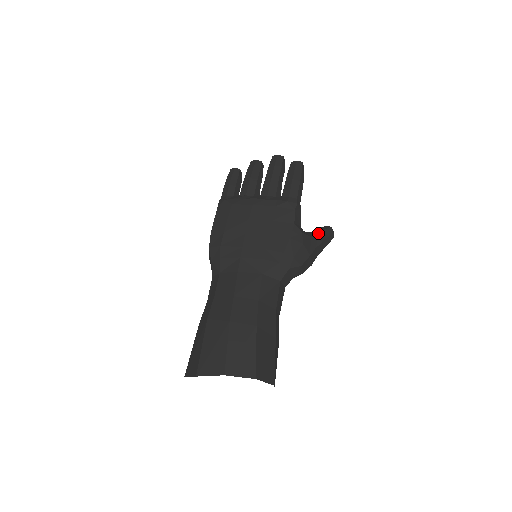
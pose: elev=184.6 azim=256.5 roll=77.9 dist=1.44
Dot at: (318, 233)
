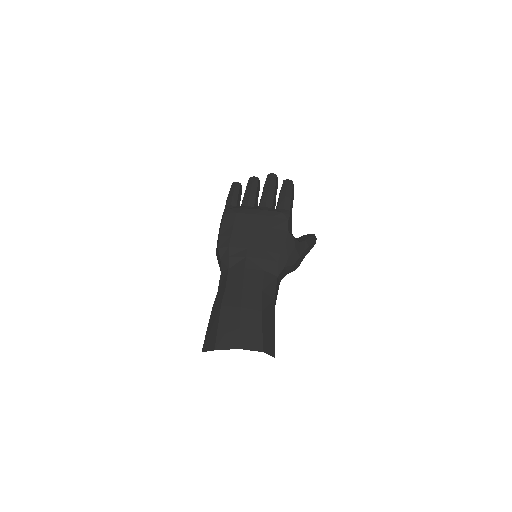
Dot at: (305, 239)
